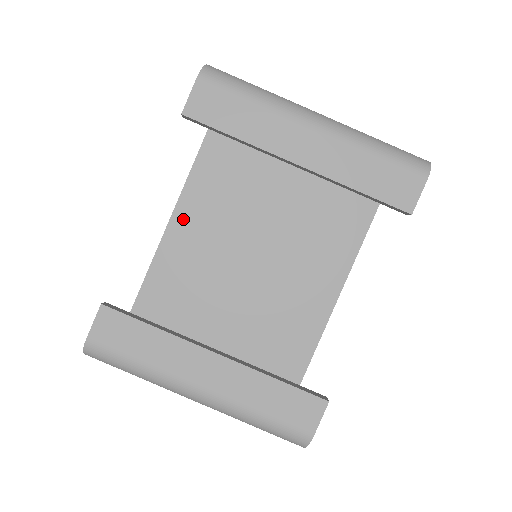
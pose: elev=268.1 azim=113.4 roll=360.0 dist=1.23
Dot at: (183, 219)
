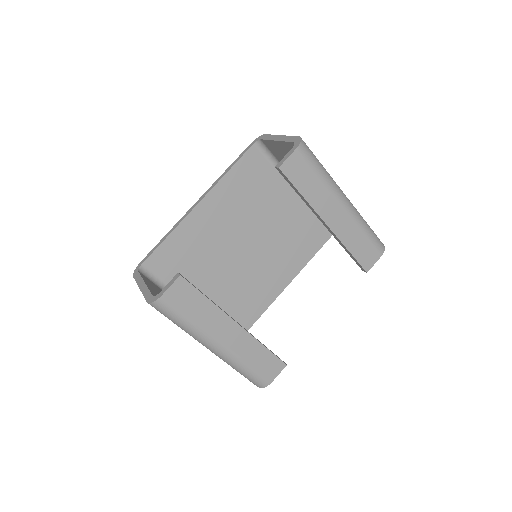
Dot at: (207, 207)
